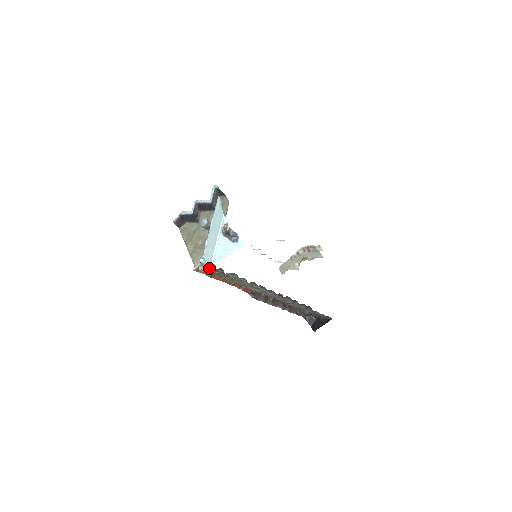
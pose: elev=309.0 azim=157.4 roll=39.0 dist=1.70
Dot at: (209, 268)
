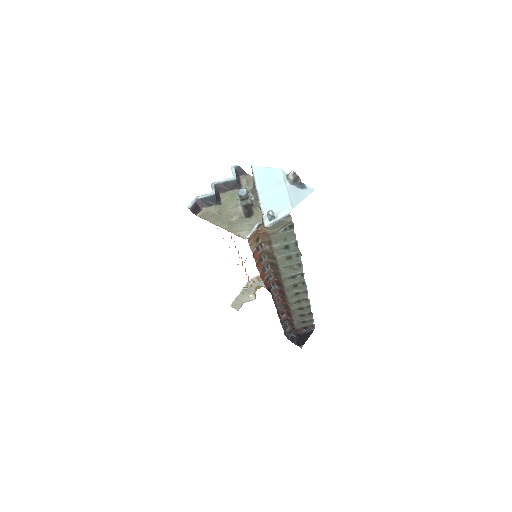
Dot at: (256, 239)
